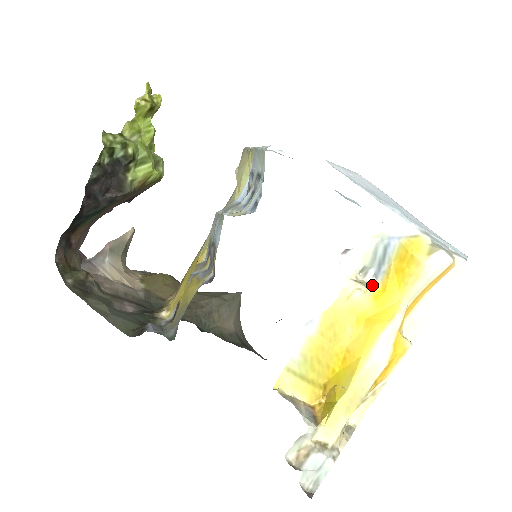
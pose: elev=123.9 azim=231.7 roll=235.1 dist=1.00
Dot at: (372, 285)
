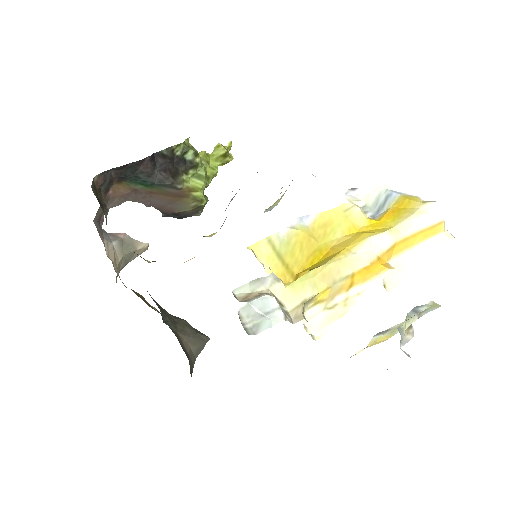
Dot at: (369, 218)
